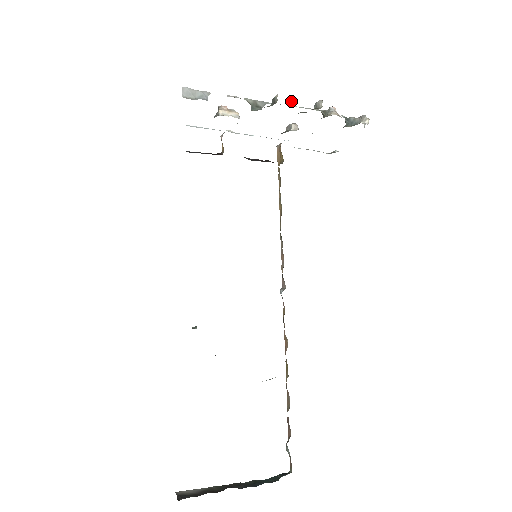
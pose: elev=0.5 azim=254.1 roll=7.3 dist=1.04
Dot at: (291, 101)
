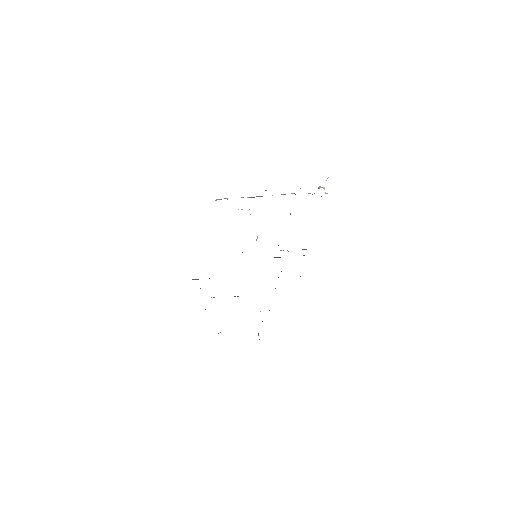
Dot at: occluded
